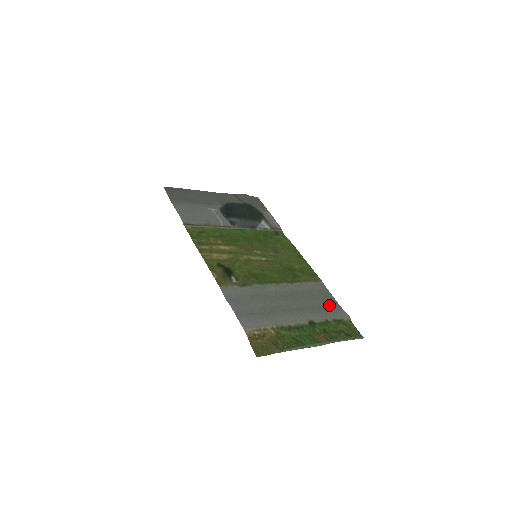
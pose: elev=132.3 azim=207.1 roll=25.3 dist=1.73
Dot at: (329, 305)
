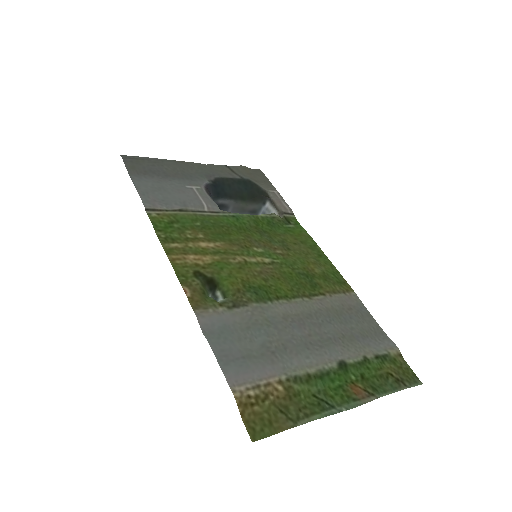
Dot at: (367, 330)
